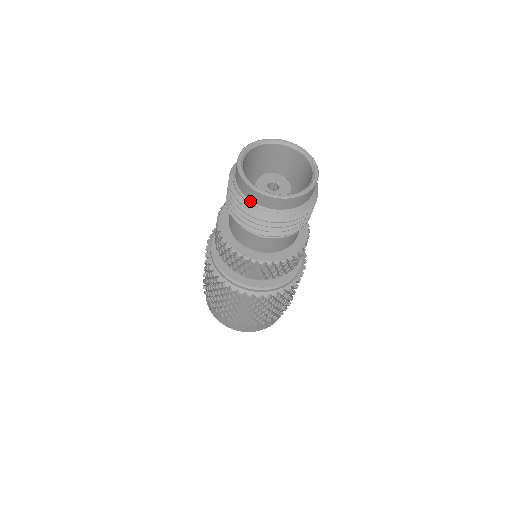
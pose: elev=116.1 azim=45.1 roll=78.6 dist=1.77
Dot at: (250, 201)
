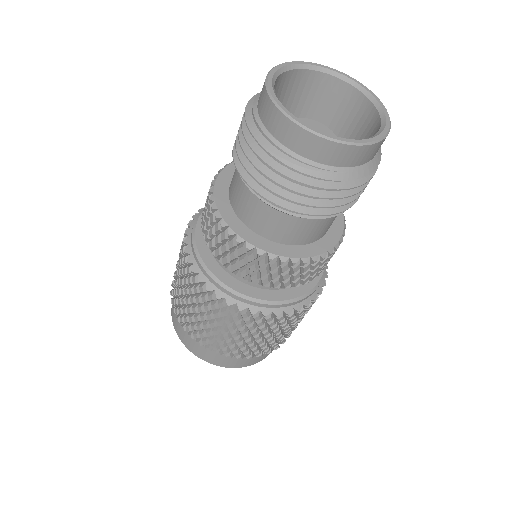
Dot at: (296, 155)
